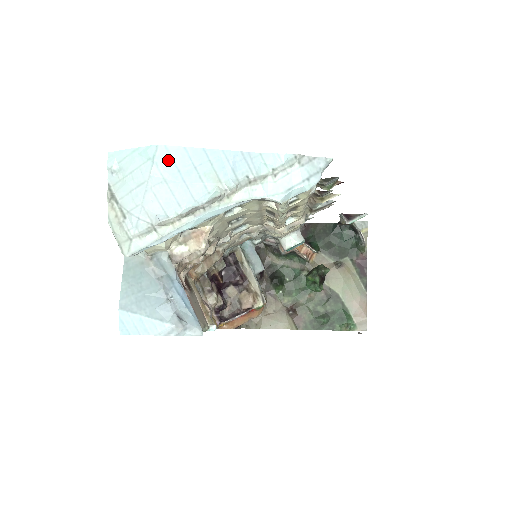
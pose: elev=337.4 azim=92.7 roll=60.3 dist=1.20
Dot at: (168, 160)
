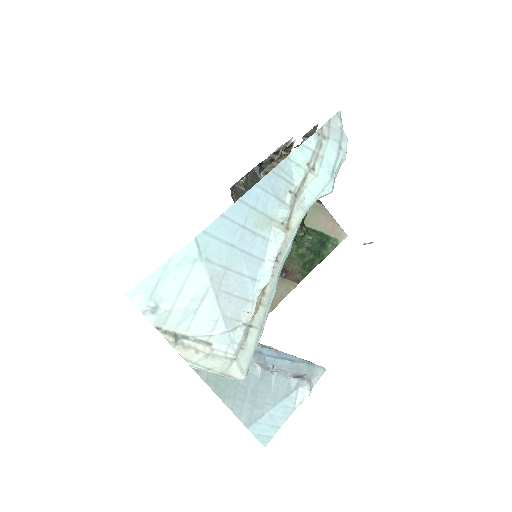
Dot at: (215, 244)
